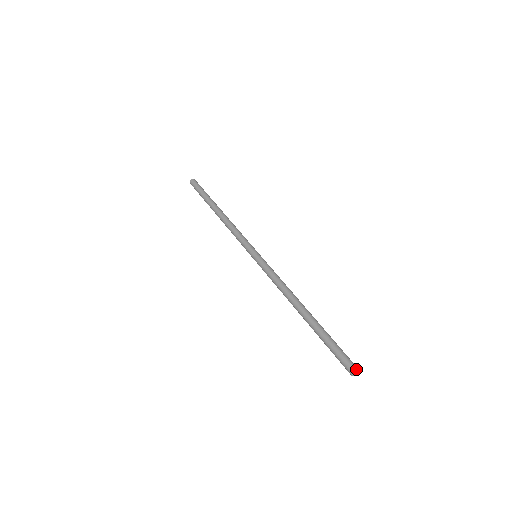
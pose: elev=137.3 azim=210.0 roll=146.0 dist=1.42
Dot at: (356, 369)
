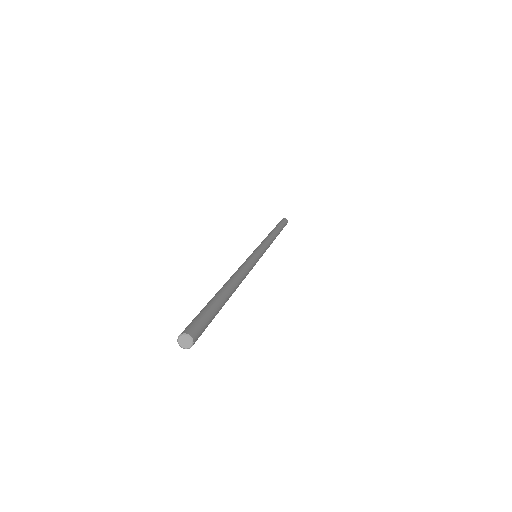
Dot at: (181, 333)
